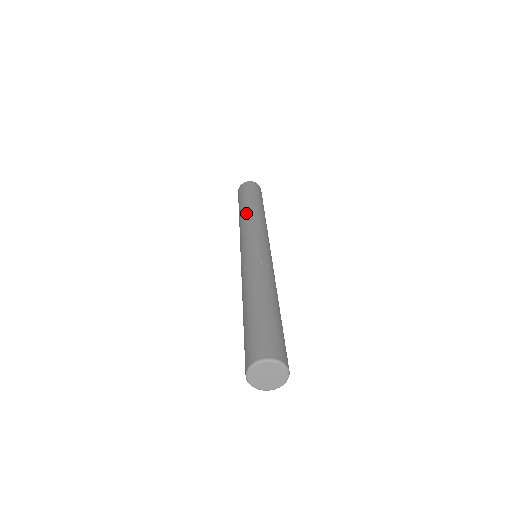
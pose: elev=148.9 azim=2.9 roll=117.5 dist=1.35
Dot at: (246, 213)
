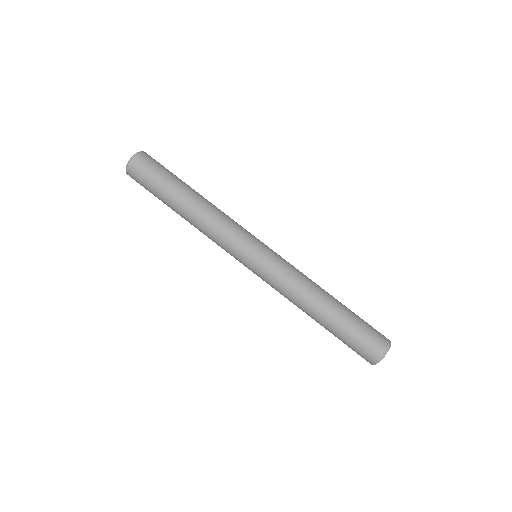
Dot at: (199, 214)
